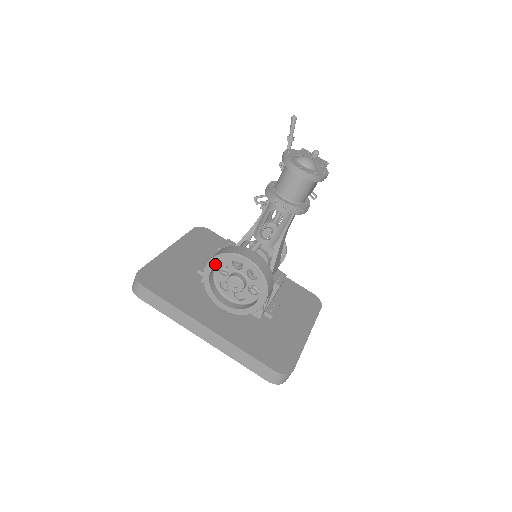
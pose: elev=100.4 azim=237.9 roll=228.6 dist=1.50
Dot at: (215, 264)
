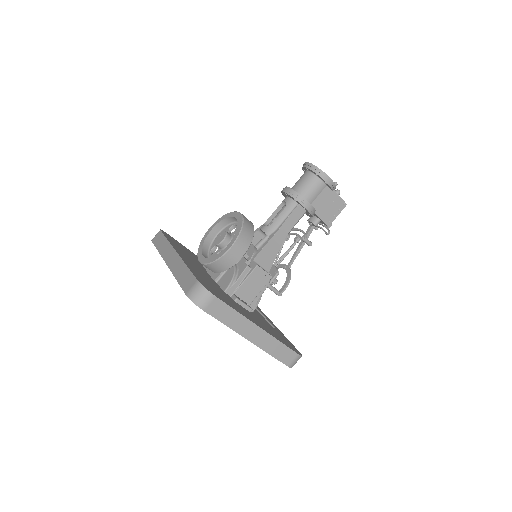
Dot at: (217, 223)
